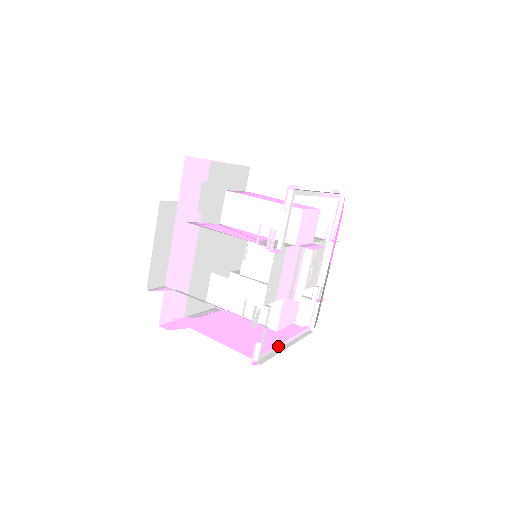
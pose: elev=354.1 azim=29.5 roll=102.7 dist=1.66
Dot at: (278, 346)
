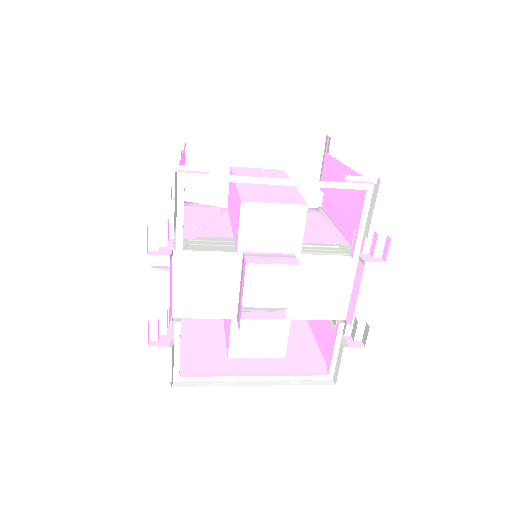
Dot at: (229, 377)
